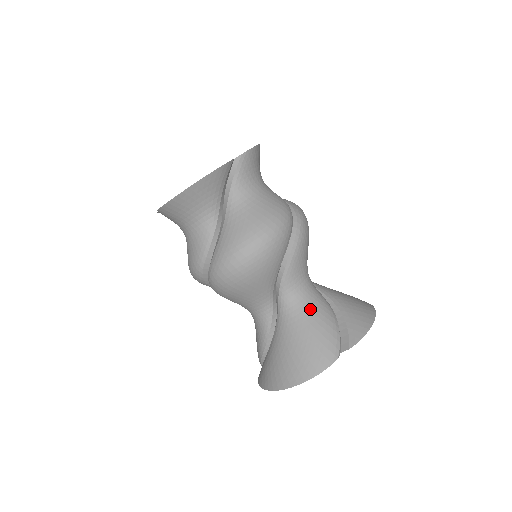
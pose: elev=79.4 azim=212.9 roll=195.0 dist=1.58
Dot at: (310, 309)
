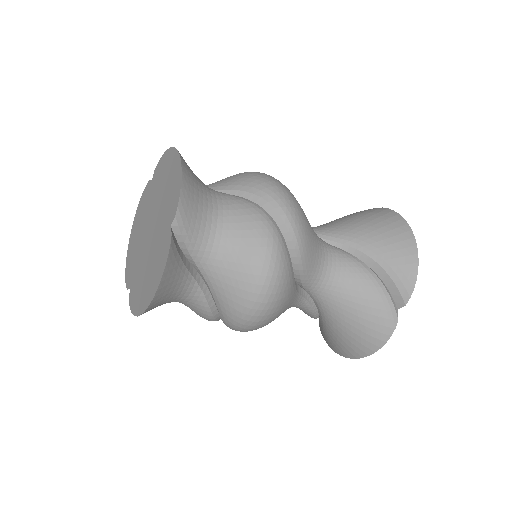
Dot at: (346, 287)
